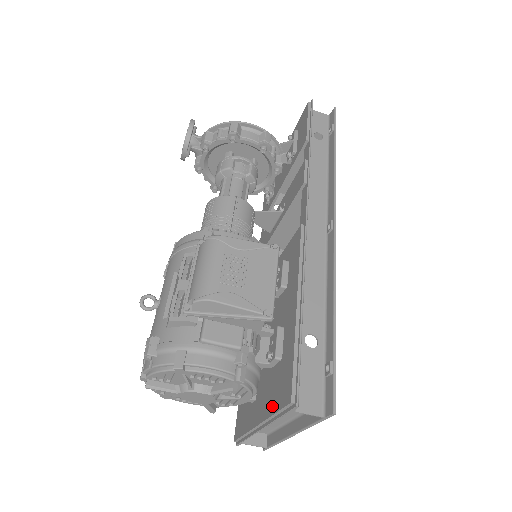
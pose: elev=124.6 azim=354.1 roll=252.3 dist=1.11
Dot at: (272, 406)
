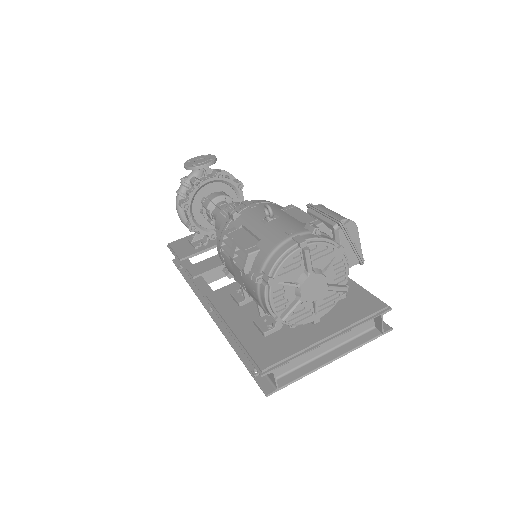
Dot at: (353, 318)
